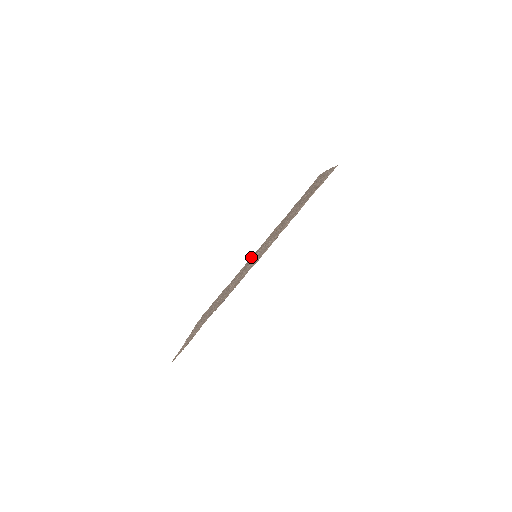
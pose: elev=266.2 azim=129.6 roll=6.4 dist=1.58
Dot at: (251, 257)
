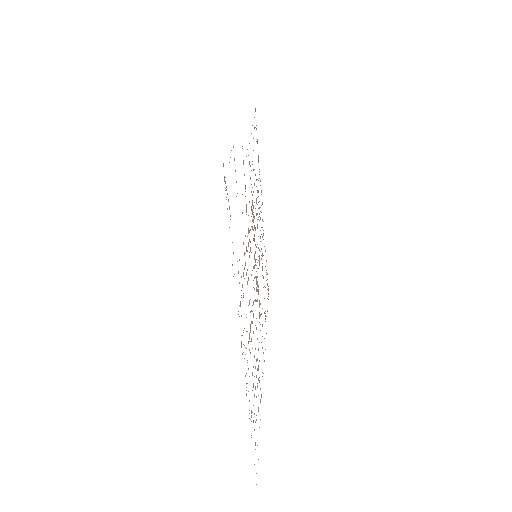
Dot at: occluded
